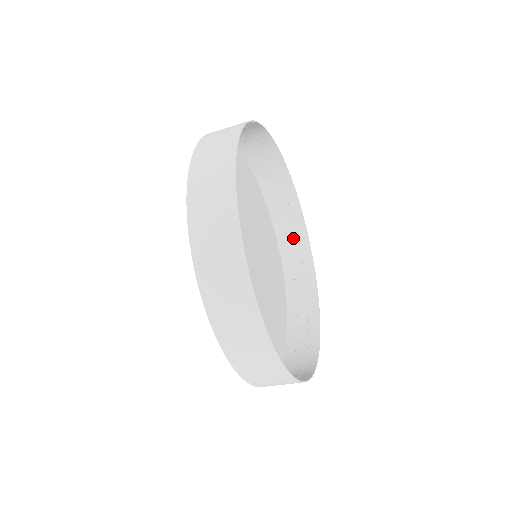
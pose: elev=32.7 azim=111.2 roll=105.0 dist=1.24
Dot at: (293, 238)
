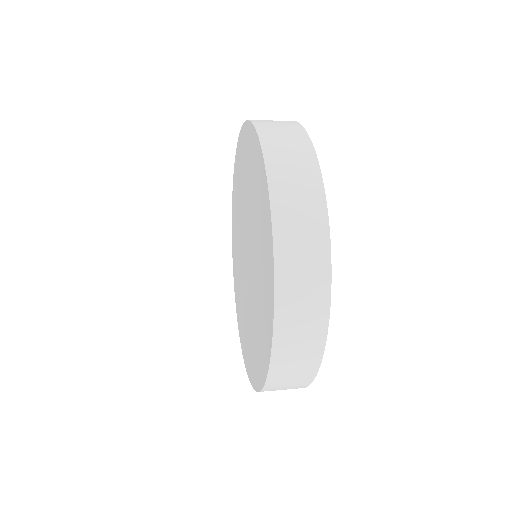
Dot at: occluded
